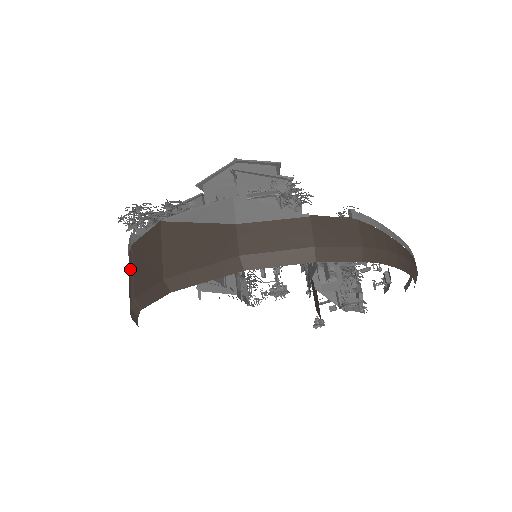
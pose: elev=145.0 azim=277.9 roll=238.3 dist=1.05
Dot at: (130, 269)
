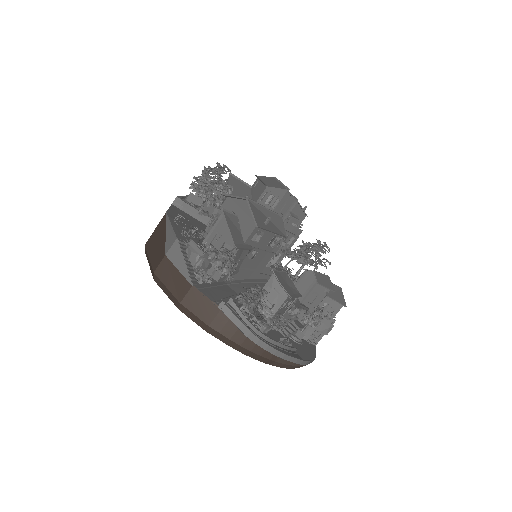
Dot at: occluded
